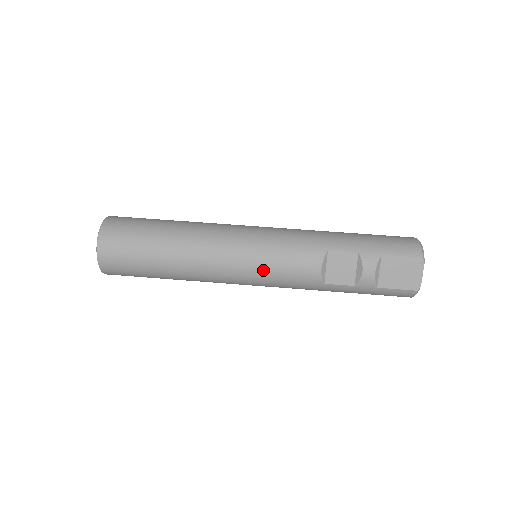
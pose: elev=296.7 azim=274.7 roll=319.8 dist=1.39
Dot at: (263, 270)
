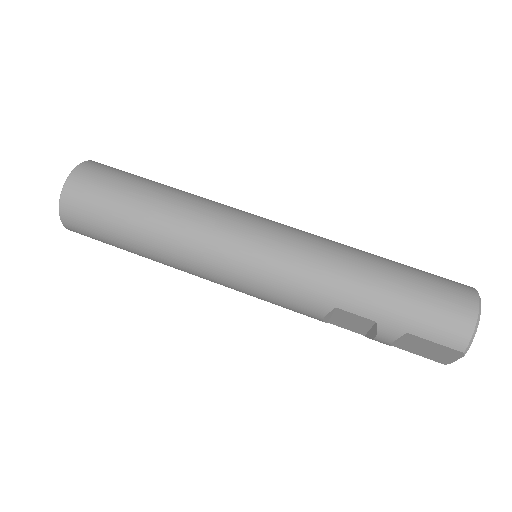
Dot at: (253, 296)
